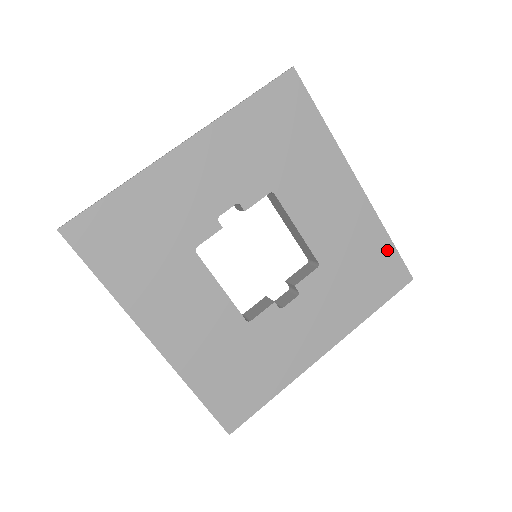
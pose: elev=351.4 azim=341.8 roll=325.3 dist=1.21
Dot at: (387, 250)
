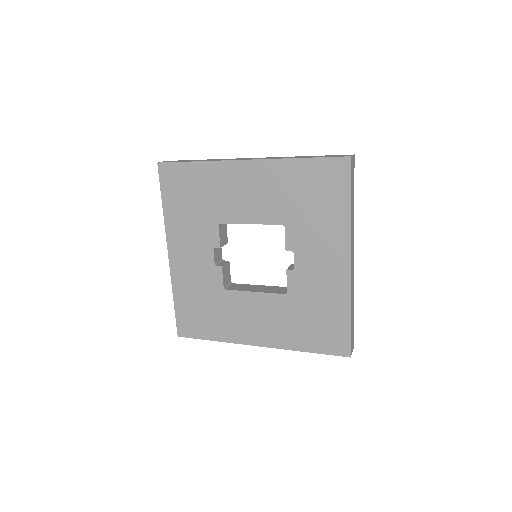
Dot at: (310, 166)
